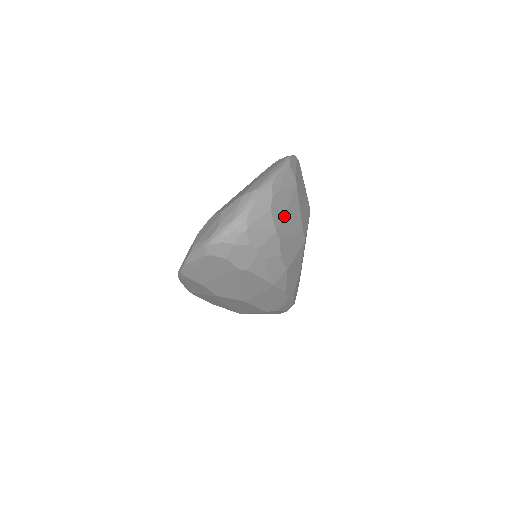
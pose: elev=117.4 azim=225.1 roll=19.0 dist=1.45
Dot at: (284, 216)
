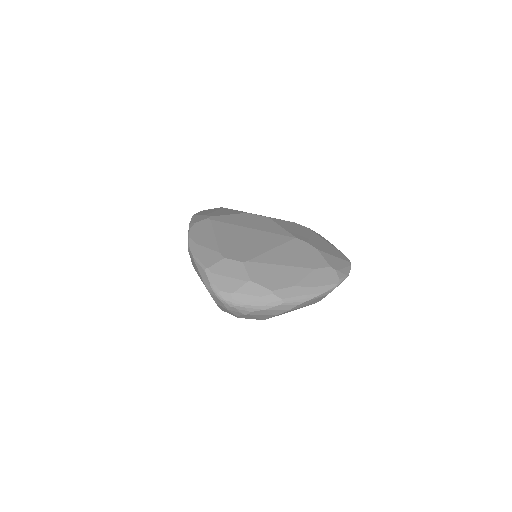
Dot at: occluded
